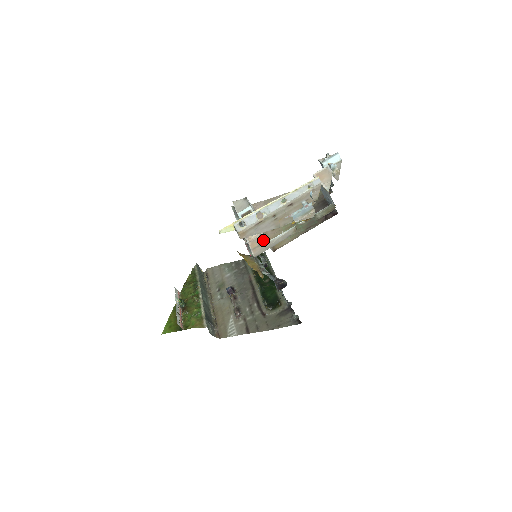
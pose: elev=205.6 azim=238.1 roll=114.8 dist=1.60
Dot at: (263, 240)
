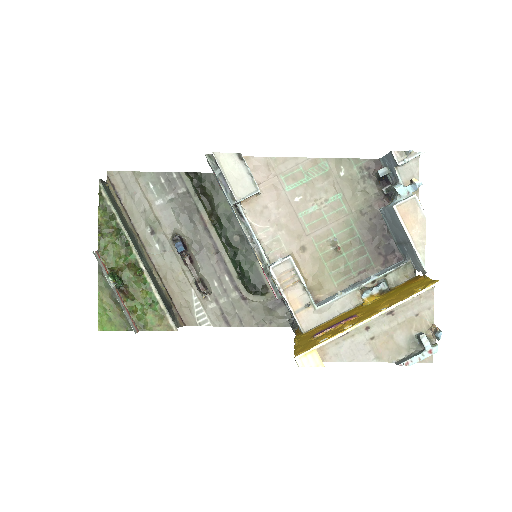
Dot at: (309, 298)
